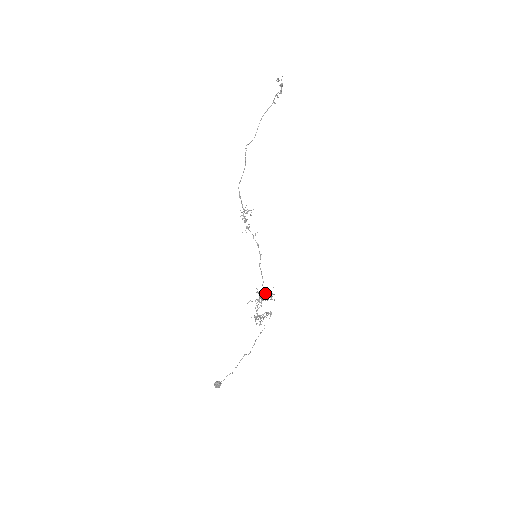
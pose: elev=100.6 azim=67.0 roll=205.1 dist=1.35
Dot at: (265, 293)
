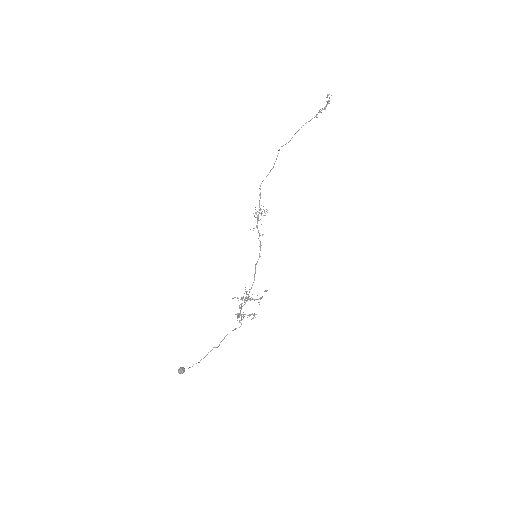
Dot at: occluded
